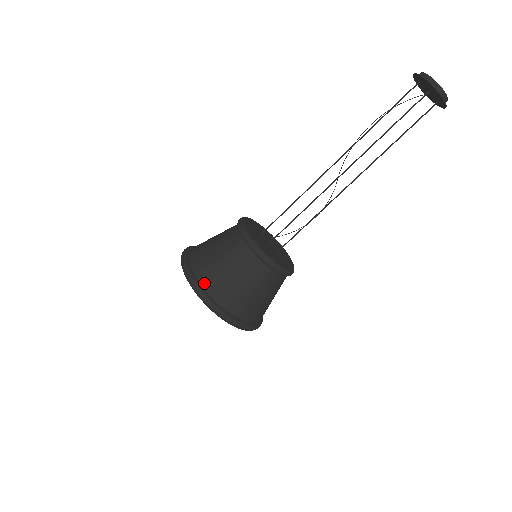
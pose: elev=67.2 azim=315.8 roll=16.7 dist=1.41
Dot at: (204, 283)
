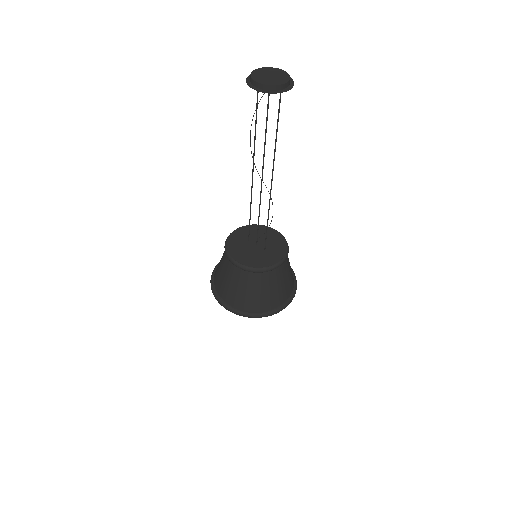
Dot at: (221, 295)
